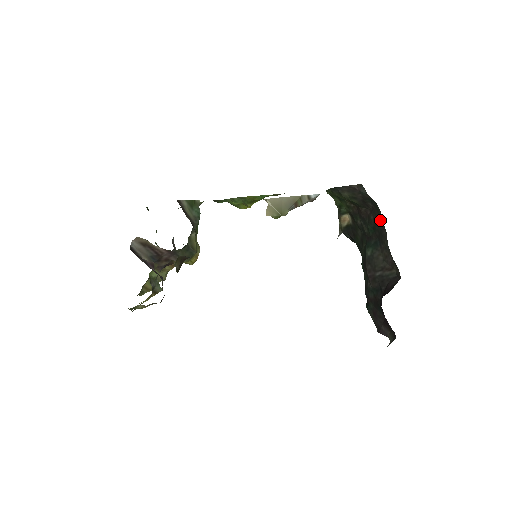
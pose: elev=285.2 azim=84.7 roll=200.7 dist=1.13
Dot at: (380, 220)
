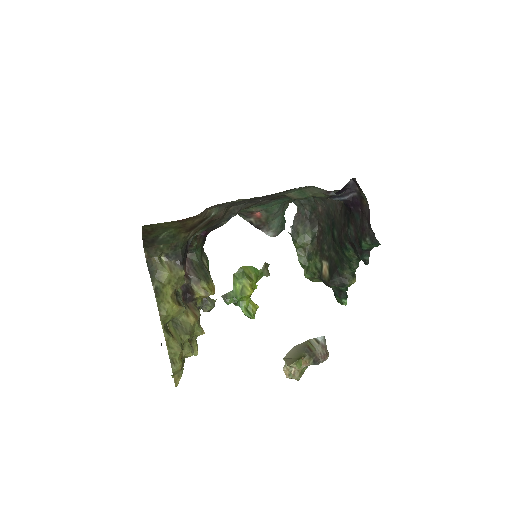
Dot at: (320, 210)
